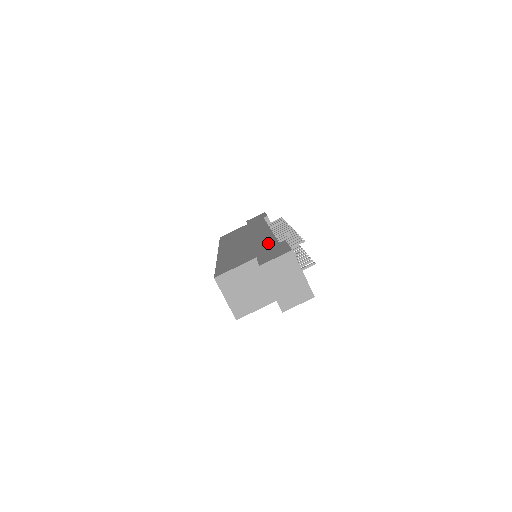
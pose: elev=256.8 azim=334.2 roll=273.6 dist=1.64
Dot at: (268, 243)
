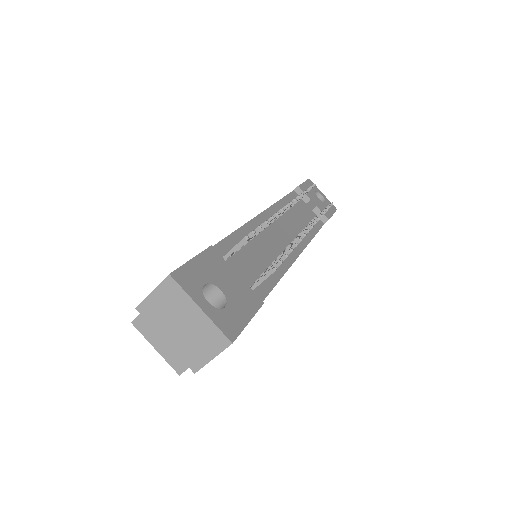
Dot at: occluded
